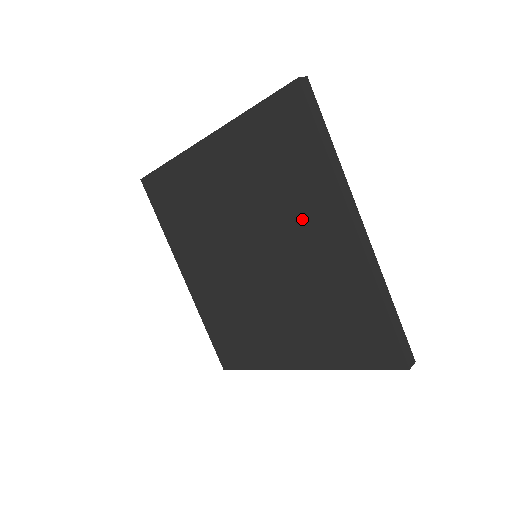
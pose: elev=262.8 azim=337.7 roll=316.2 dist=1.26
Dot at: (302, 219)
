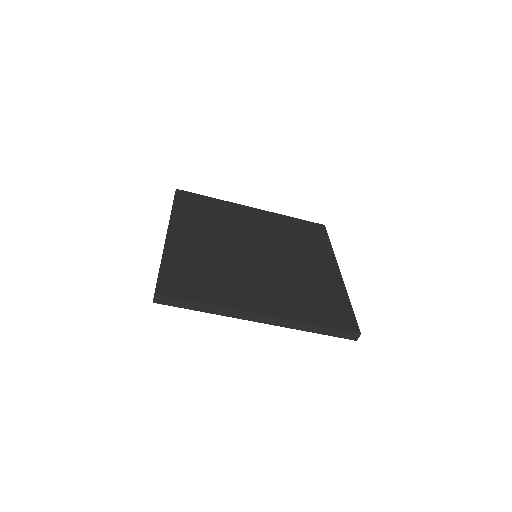
Dot at: occluded
